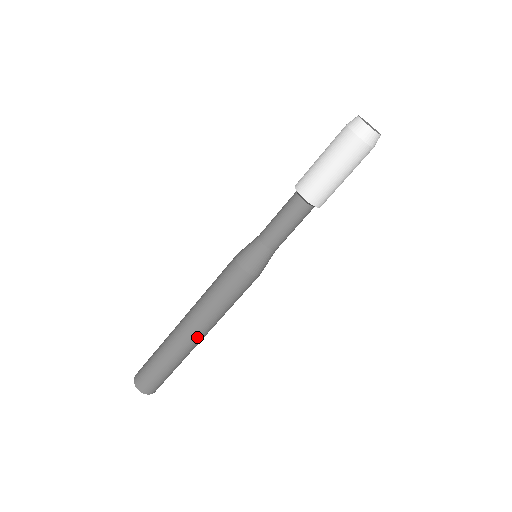
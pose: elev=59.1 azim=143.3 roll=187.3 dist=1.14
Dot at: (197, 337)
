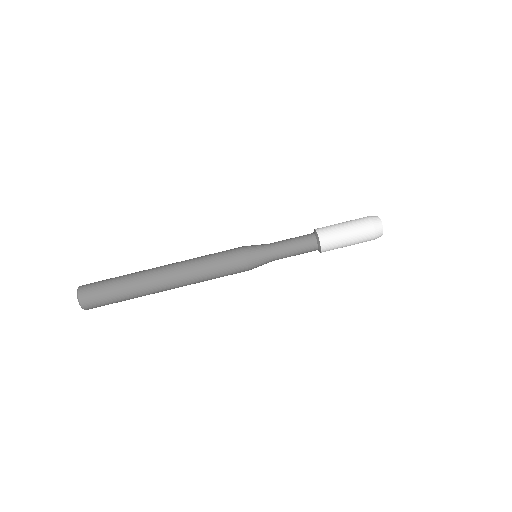
Dot at: (168, 282)
